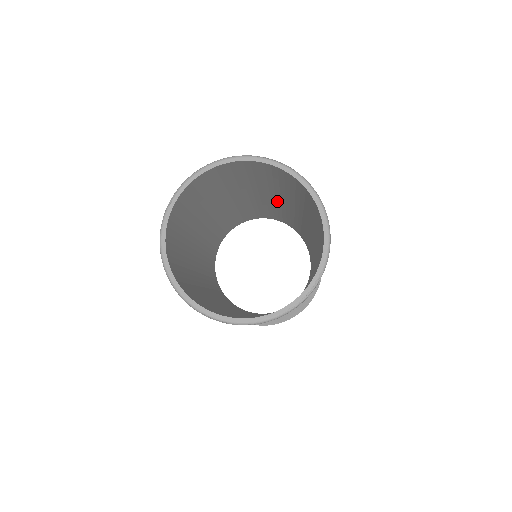
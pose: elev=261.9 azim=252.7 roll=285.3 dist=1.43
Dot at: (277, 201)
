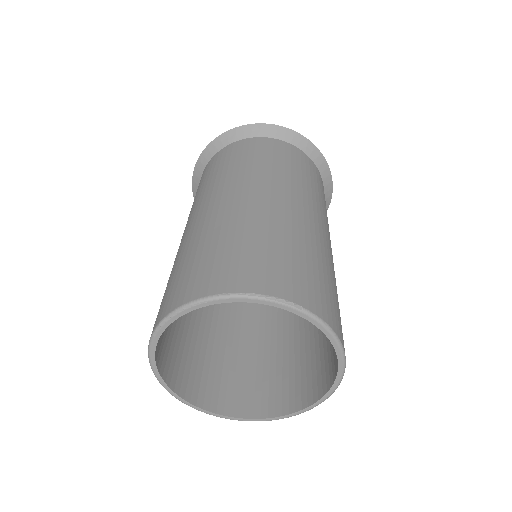
Dot at: occluded
